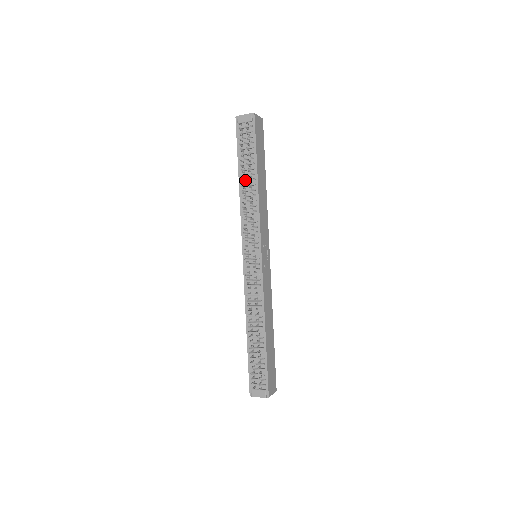
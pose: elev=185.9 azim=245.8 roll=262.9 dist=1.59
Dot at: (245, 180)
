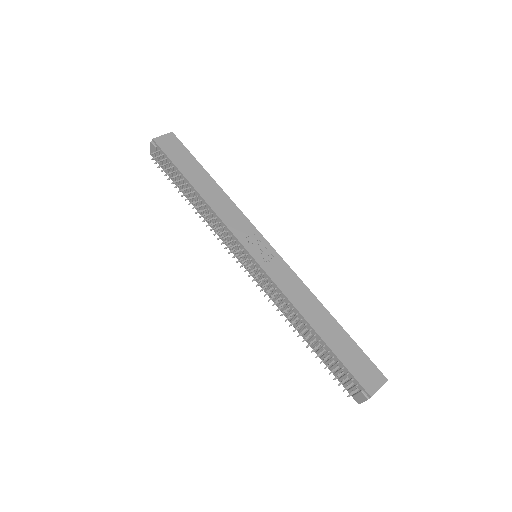
Dot at: (191, 199)
